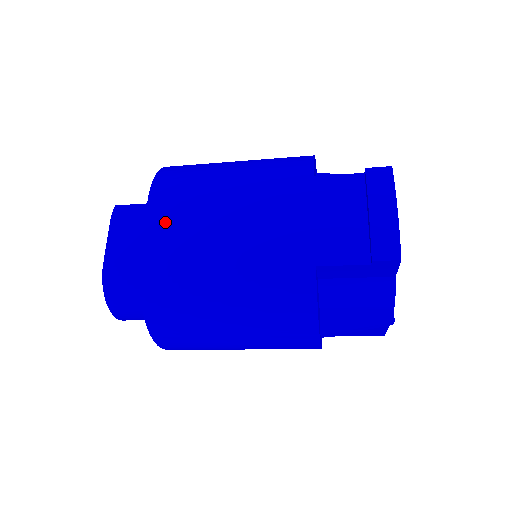
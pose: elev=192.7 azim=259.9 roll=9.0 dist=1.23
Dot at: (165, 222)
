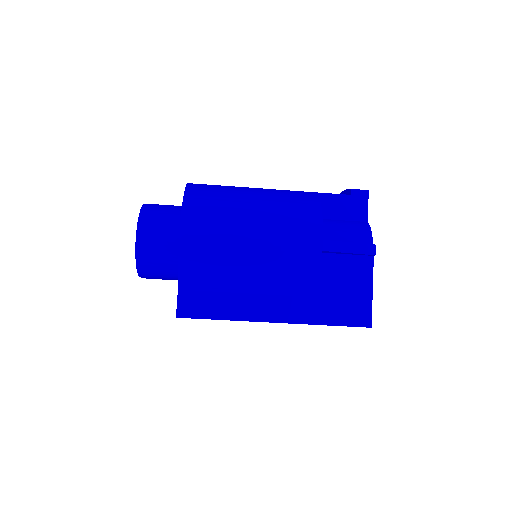
Dot at: occluded
